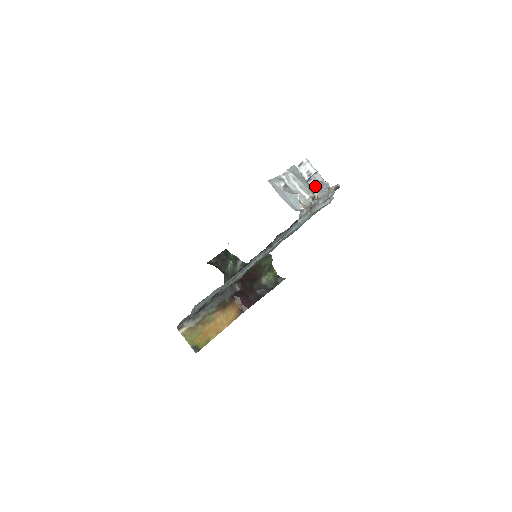
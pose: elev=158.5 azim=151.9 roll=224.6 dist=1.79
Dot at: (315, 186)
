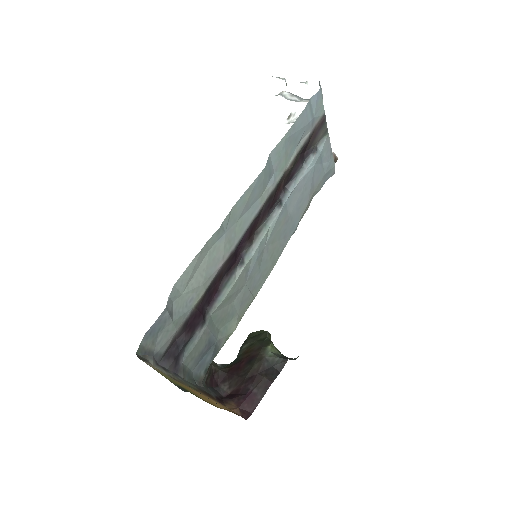
Dot at: occluded
